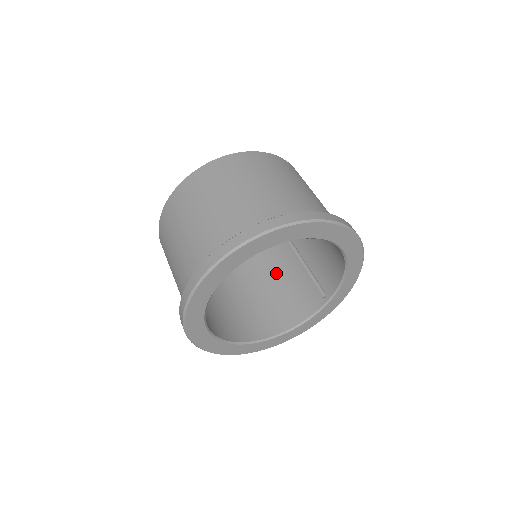
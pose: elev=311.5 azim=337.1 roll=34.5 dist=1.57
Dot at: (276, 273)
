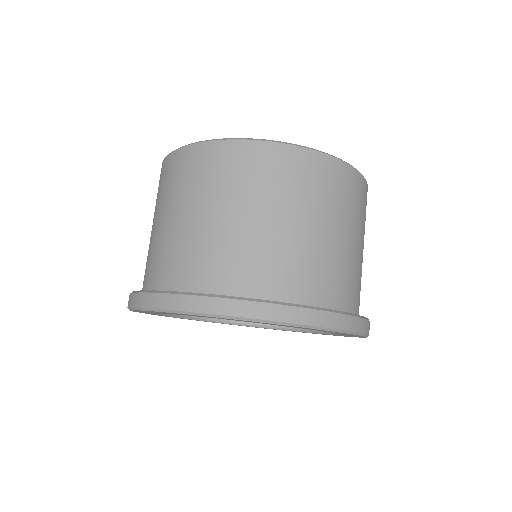
Dot at: occluded
